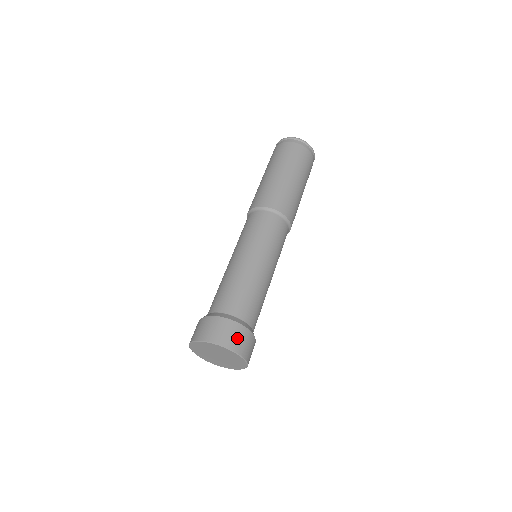
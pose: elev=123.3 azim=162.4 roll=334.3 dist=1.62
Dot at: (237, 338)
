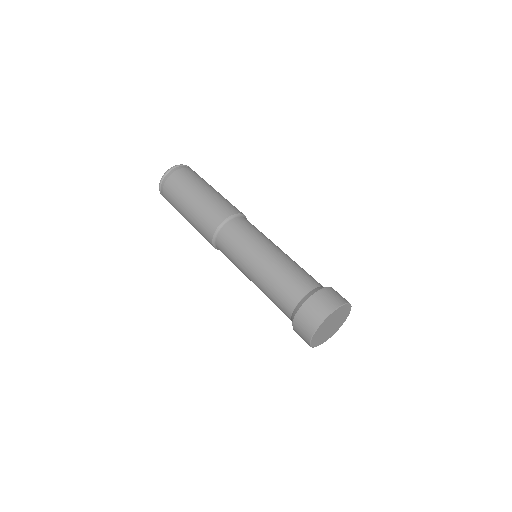
Dot at: (333, 296)
